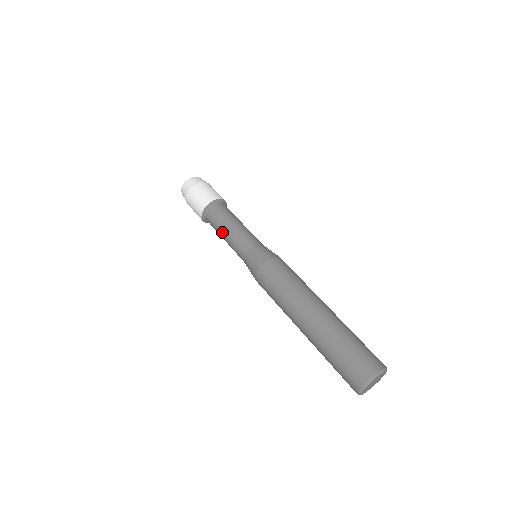
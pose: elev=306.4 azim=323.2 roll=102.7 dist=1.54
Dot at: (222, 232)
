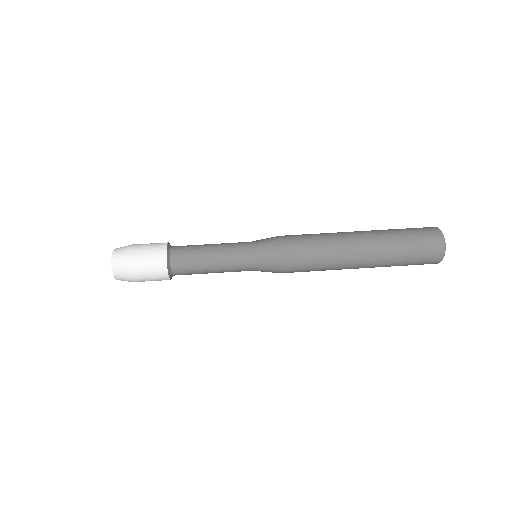
Dot at: (206, 256)
